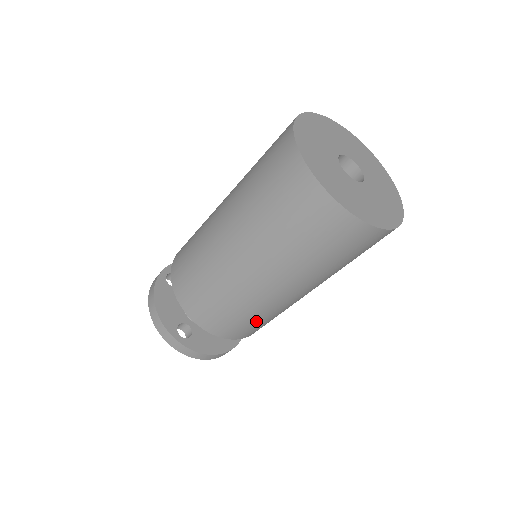
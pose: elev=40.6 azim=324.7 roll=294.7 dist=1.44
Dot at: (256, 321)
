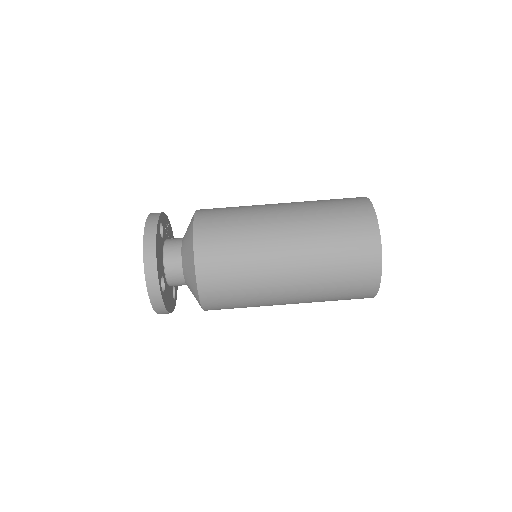
Dot at: (239, 307)
